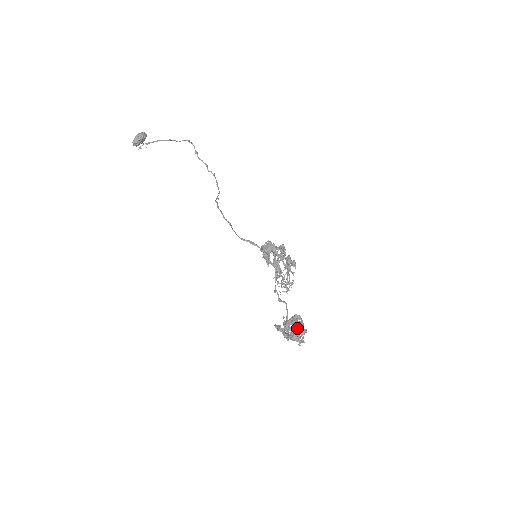
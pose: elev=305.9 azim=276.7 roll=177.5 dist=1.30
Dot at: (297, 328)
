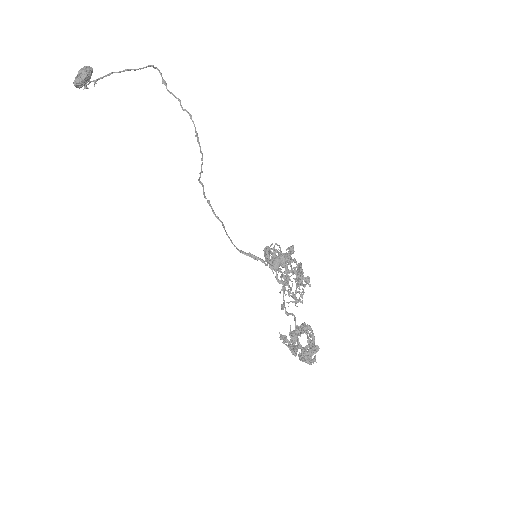
Dot at: (308, 347)
